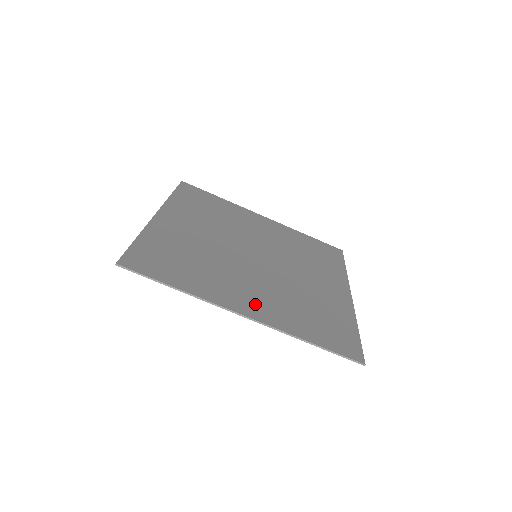
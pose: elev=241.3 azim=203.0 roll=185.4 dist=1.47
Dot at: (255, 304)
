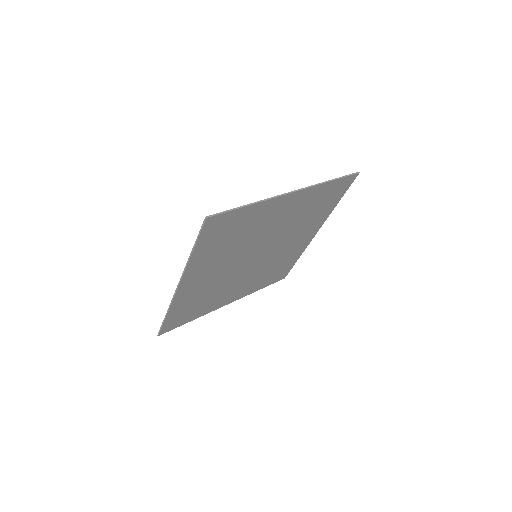
Dot at: (289, 204)
